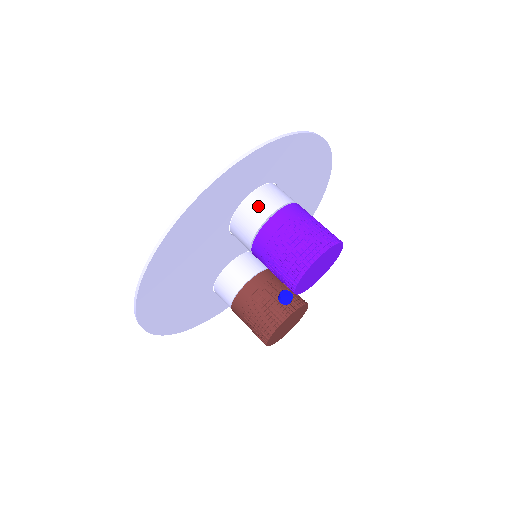
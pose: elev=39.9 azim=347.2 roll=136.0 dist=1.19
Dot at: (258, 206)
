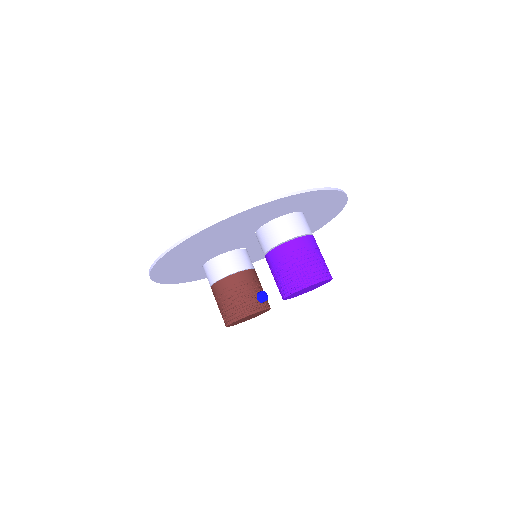
Dot at: (293, 225)
